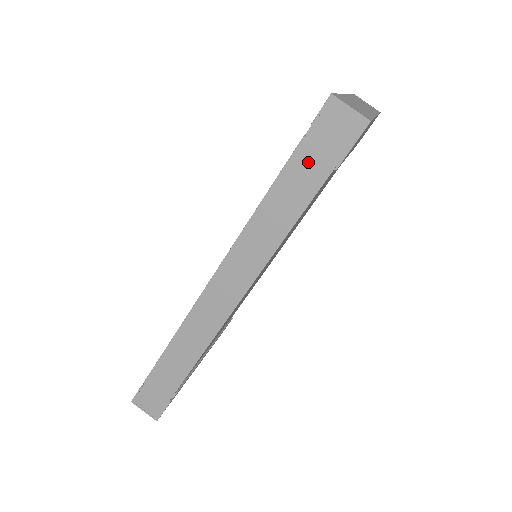
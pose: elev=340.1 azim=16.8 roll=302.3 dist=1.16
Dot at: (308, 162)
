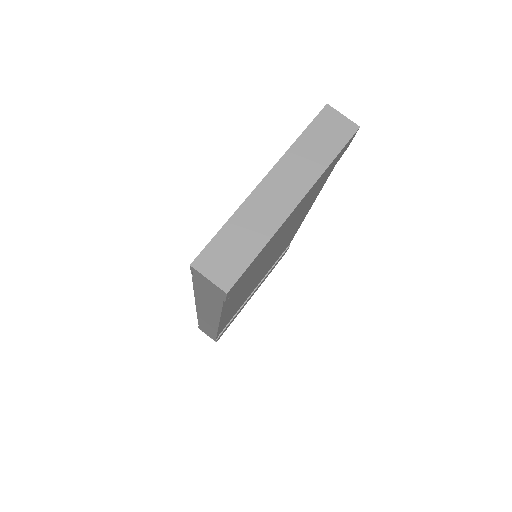
Dot at: (205, 290)
